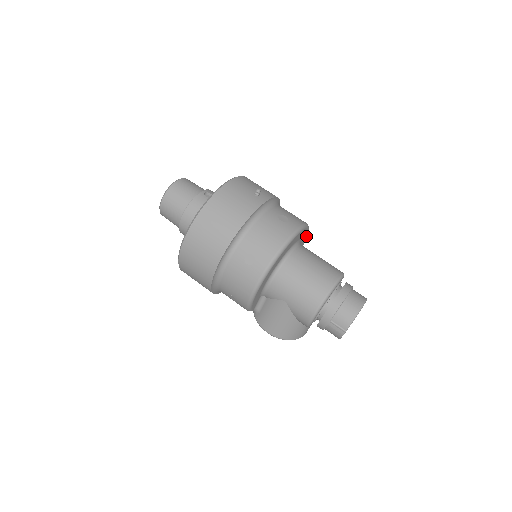
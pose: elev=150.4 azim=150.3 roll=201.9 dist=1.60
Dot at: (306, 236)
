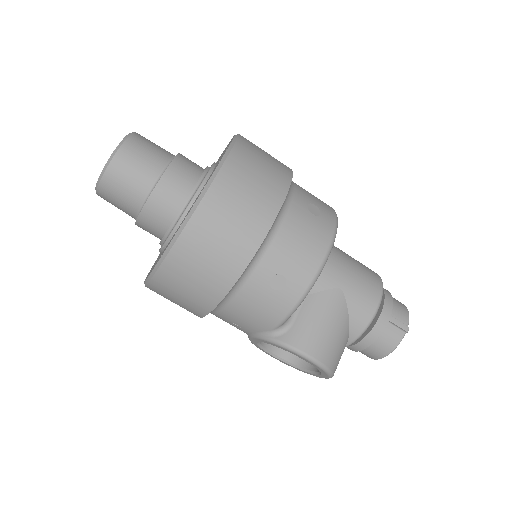
Dot at: occluded
